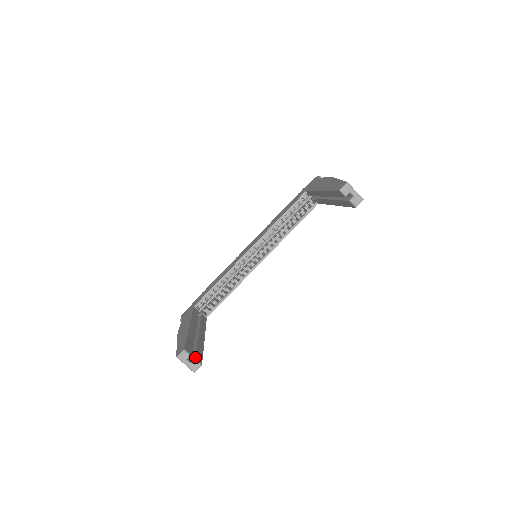
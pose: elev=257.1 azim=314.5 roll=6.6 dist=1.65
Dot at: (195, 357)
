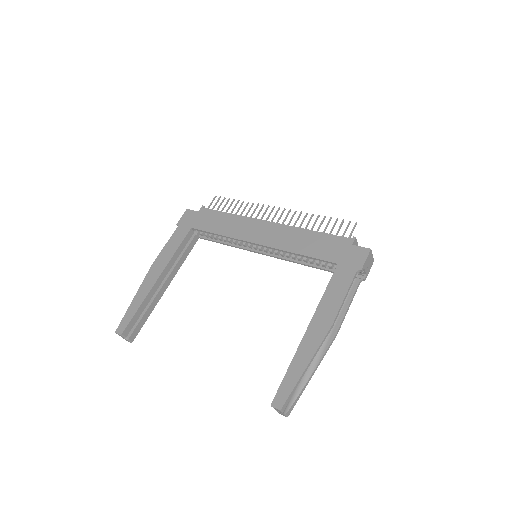
Dot at: (130, 337)
